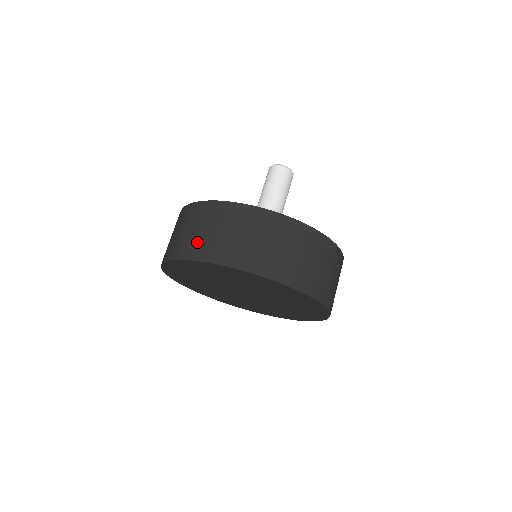
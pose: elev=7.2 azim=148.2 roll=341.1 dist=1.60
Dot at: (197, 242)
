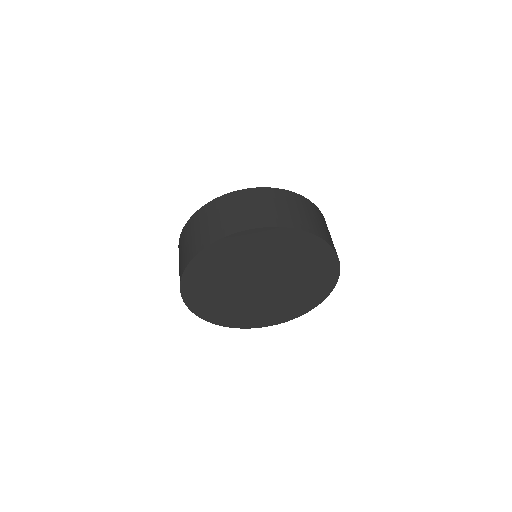
Dot at: (180, 267)
